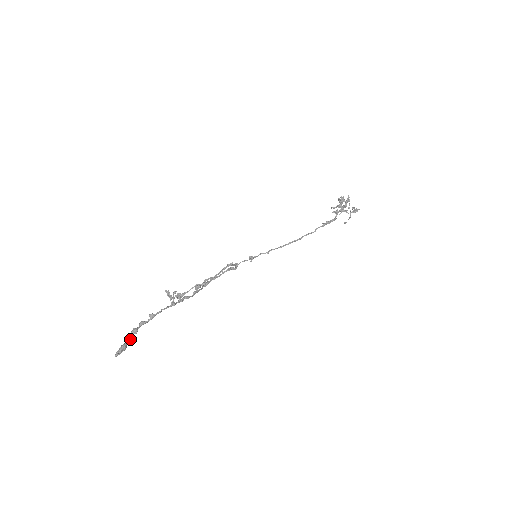
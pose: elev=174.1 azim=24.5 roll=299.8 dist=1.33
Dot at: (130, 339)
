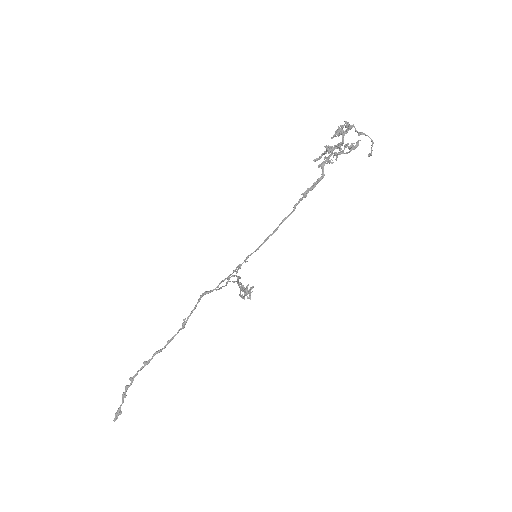
Dot at: (122, 403)
